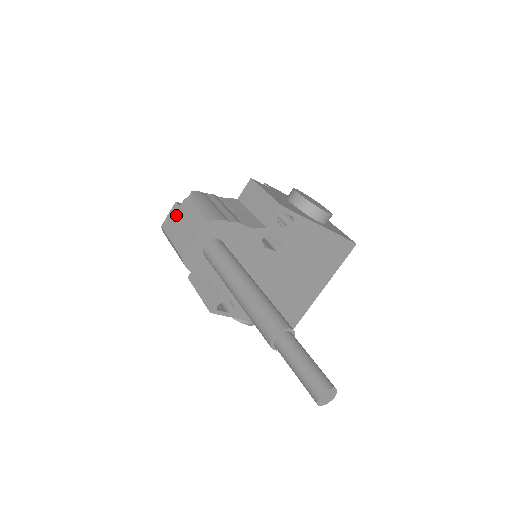
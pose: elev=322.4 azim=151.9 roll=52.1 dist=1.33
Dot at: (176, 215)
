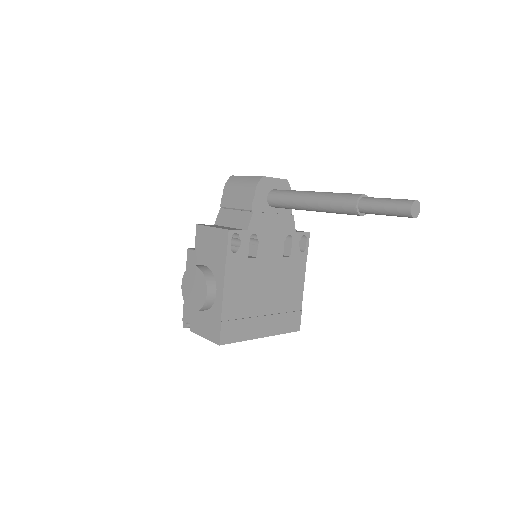
Dot at: occluded
